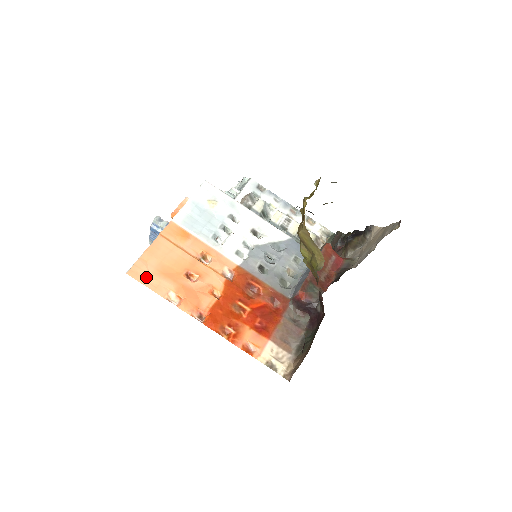
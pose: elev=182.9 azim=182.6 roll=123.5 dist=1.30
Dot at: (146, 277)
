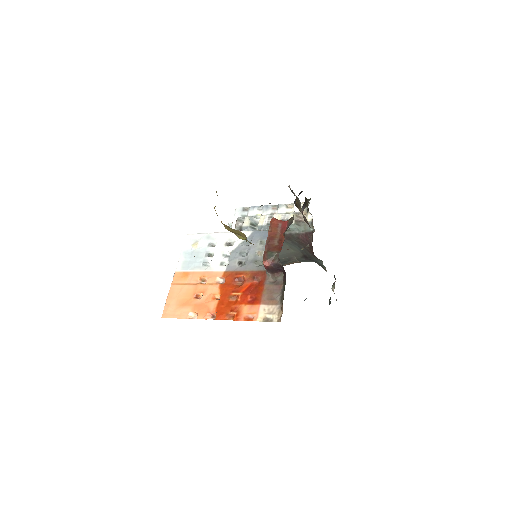
Dot at: (173, 313)
